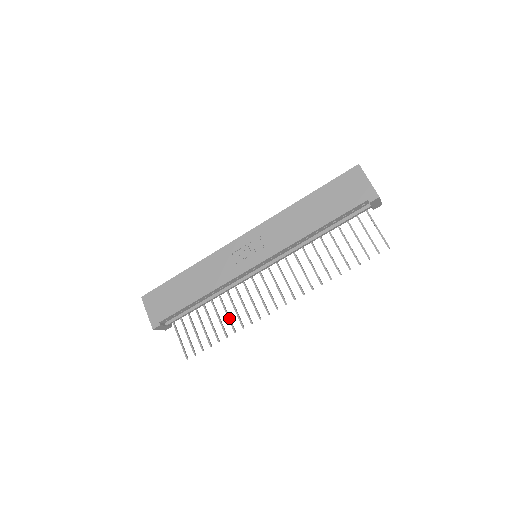
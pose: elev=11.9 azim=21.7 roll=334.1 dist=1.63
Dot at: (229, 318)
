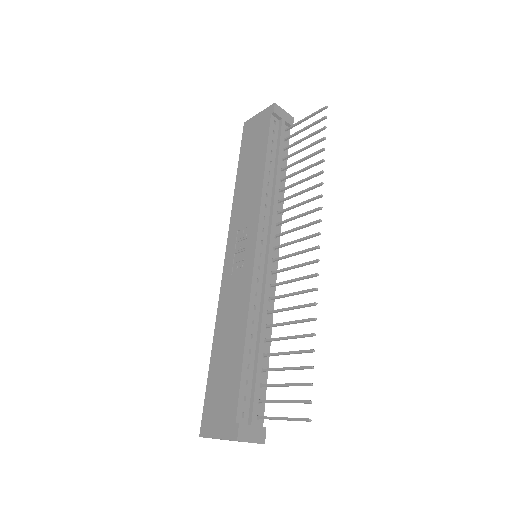
Dot at: (295, 321)
